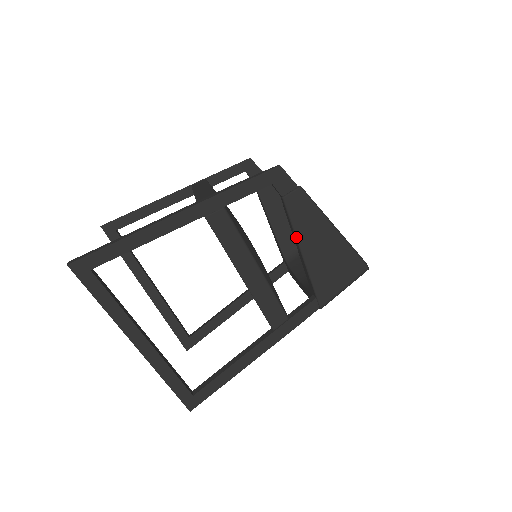
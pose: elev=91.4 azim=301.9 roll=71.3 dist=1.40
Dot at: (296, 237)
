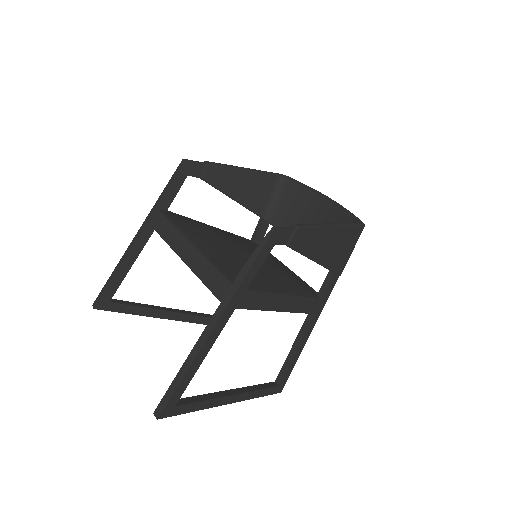
Dot at: occluded
